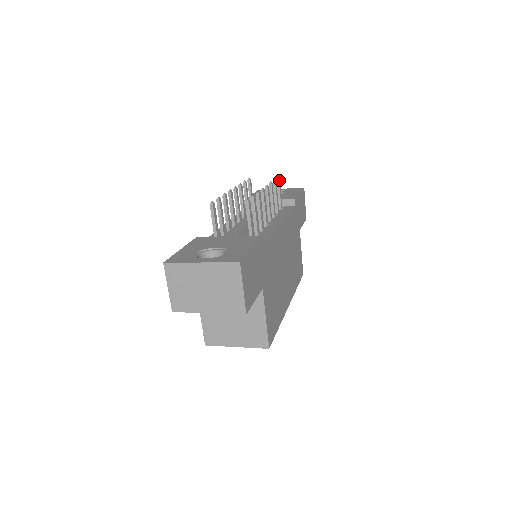
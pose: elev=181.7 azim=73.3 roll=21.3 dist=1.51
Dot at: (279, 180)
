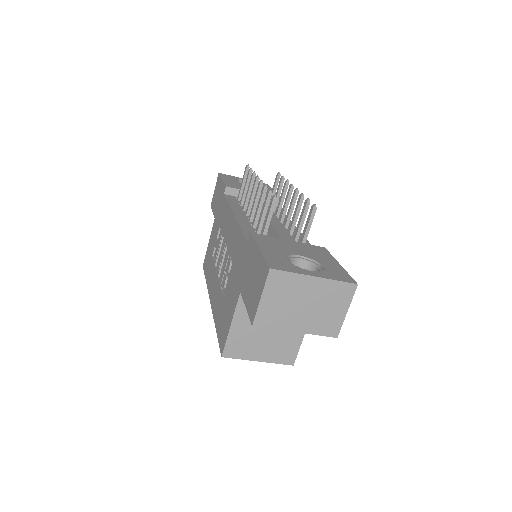
Dot at: (279, 177)
